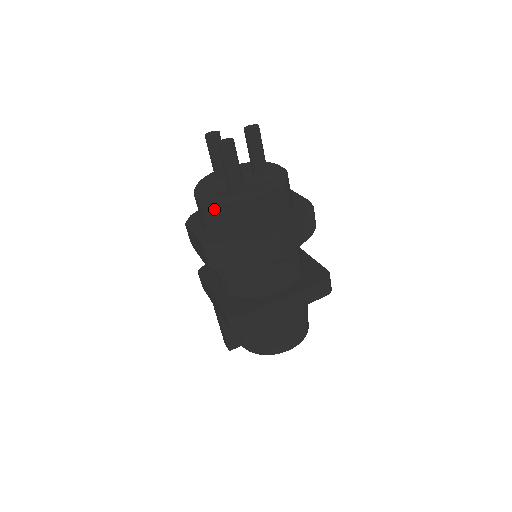
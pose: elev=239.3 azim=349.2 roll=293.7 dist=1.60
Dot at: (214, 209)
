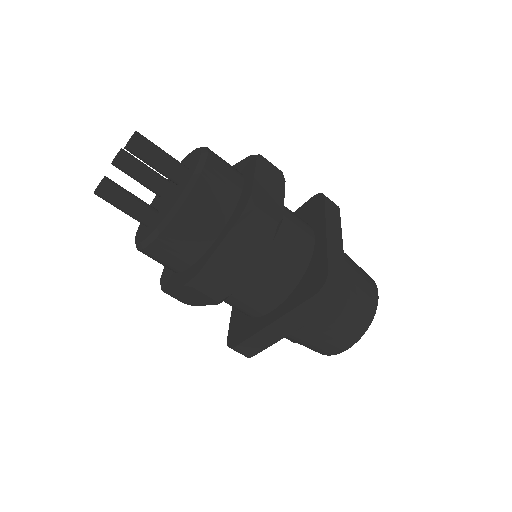
Dot at: occluded
